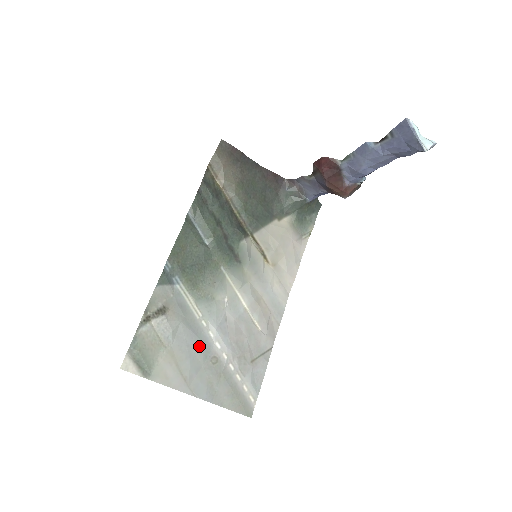
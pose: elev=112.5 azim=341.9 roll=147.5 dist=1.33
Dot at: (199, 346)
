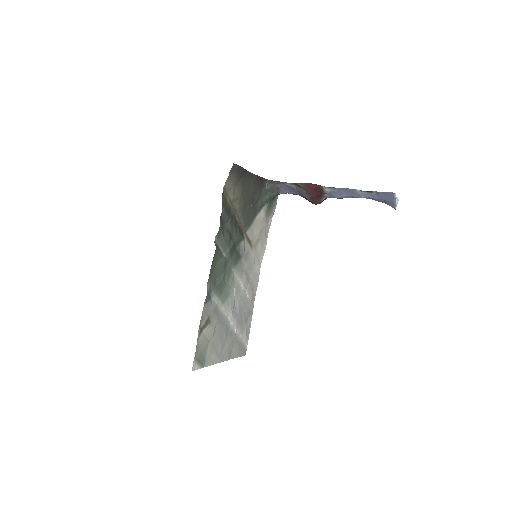
Dot at: (225, 330)
